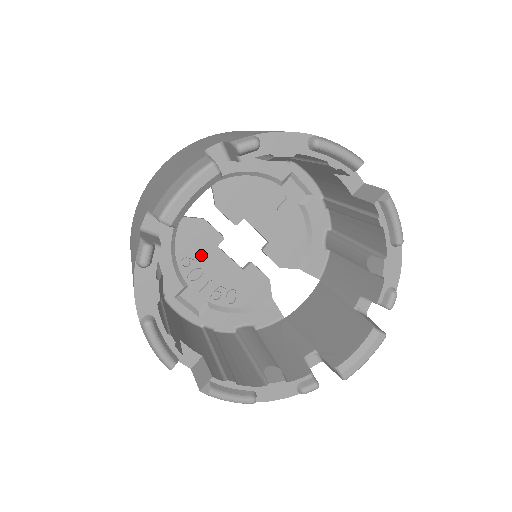
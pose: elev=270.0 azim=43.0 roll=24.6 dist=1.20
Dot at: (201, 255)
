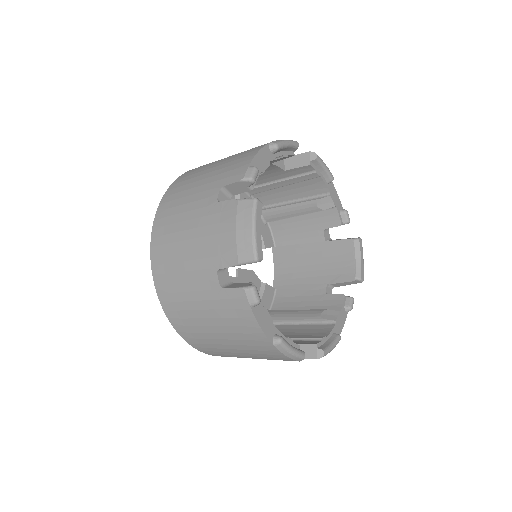
Dot at: occluded
